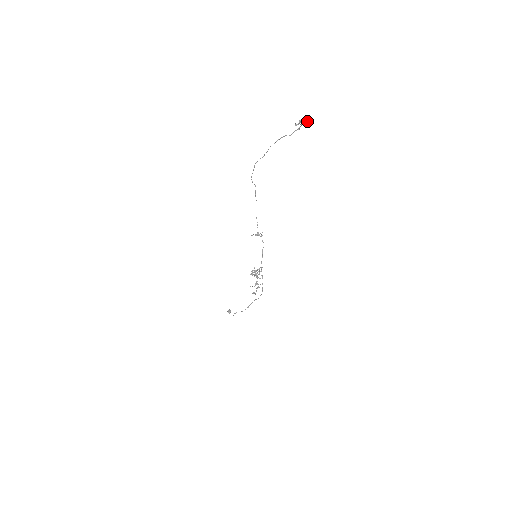
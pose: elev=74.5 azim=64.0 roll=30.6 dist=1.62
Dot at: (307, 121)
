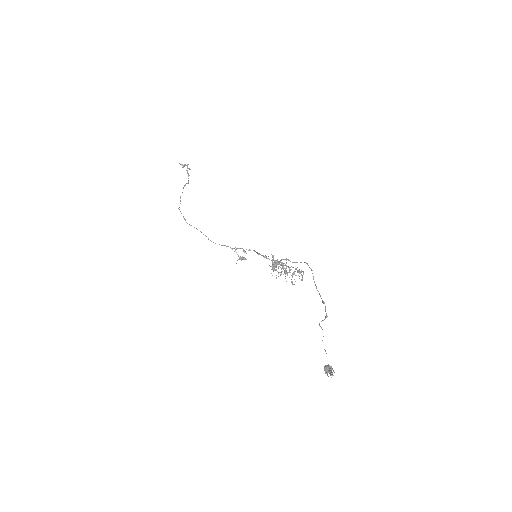
Dot at: (187, 165)
